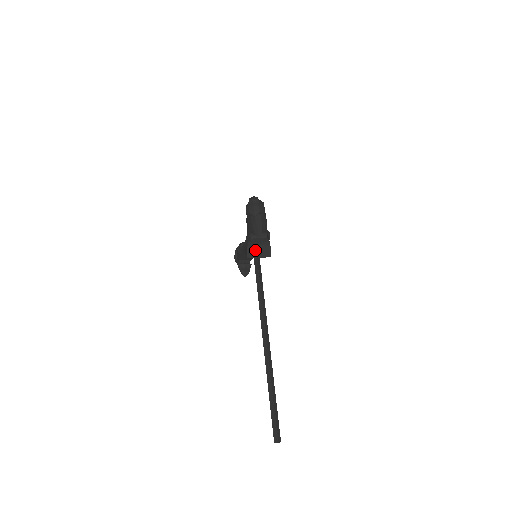
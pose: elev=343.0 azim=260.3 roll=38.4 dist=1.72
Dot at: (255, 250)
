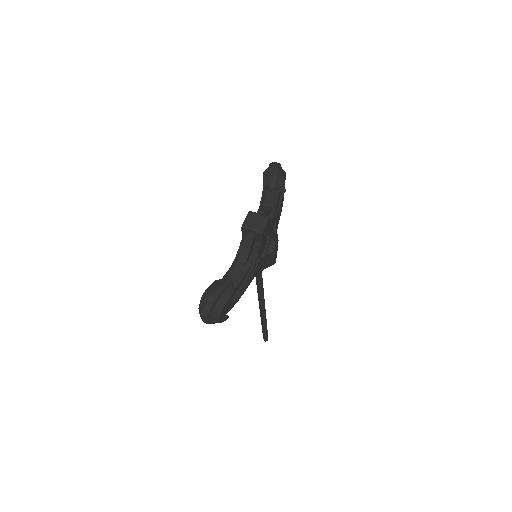
Dot at: occluded
